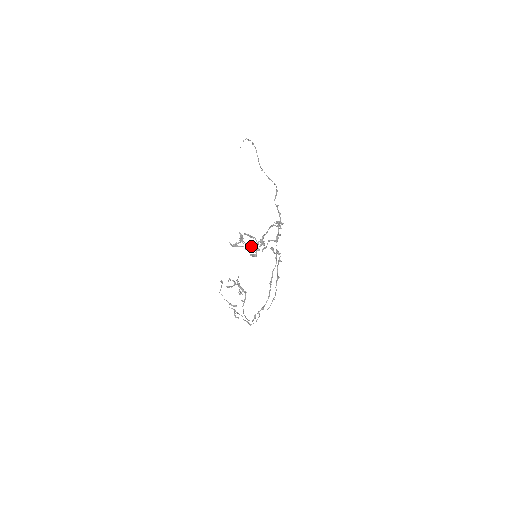
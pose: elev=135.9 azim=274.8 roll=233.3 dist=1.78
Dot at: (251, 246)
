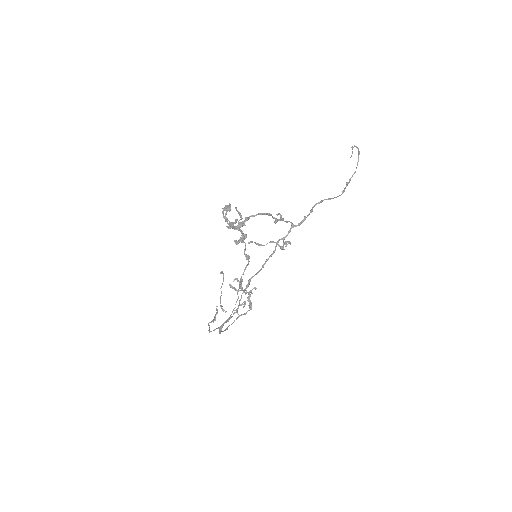
Dot at: (225, 220)
